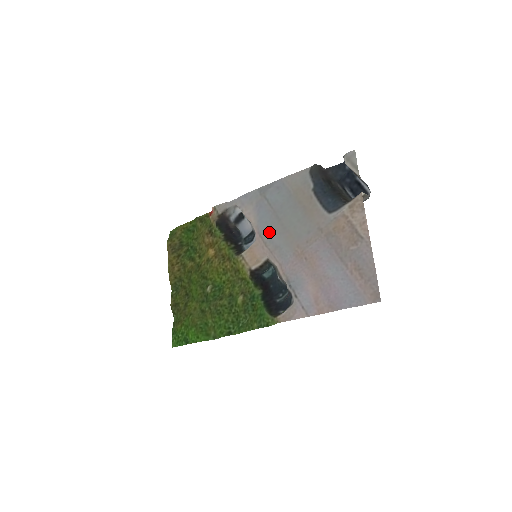
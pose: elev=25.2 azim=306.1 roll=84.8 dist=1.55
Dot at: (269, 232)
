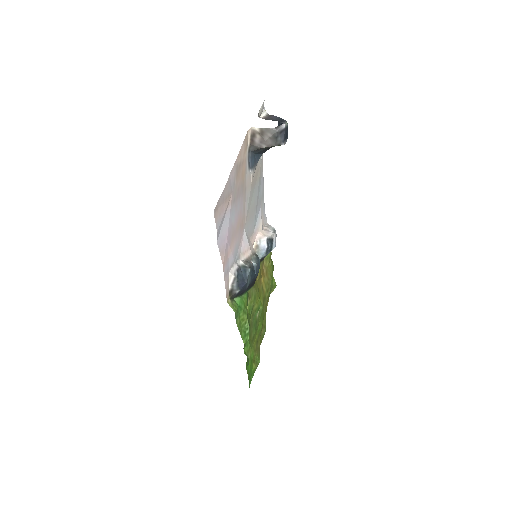
Dot at: (253, 225)
